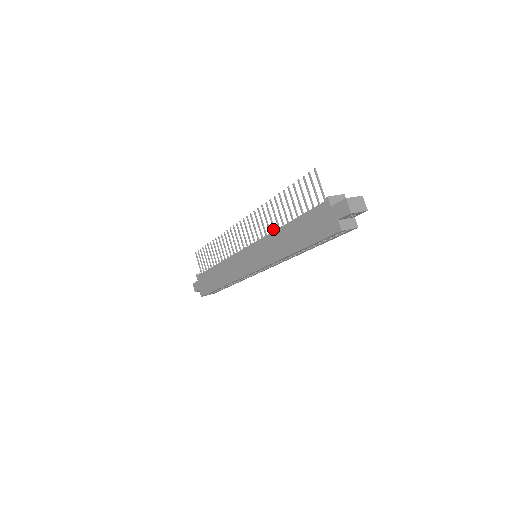
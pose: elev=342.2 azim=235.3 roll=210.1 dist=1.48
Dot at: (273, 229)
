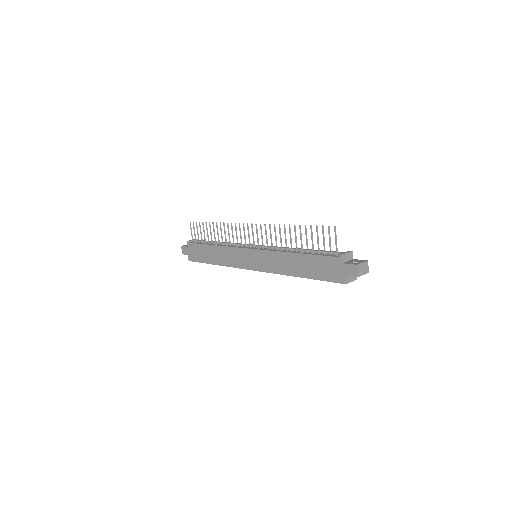
Dot at: (281, 248)
